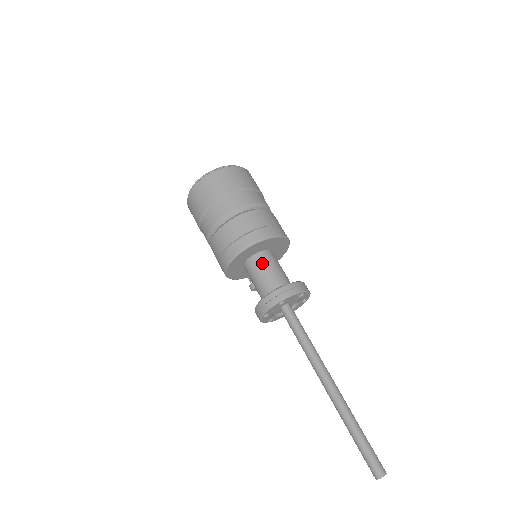
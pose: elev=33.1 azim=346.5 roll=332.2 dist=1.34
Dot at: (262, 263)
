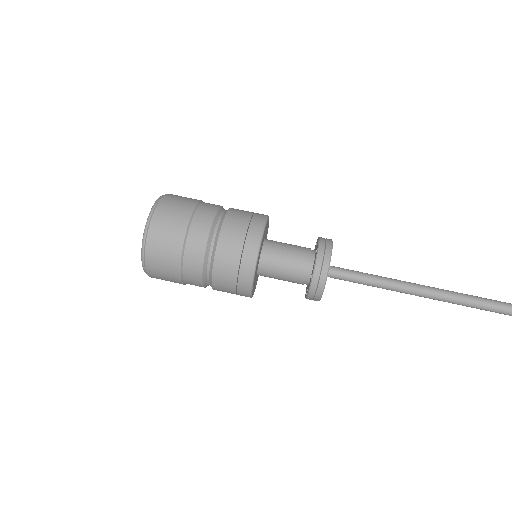
Dot at: (273, 263)
